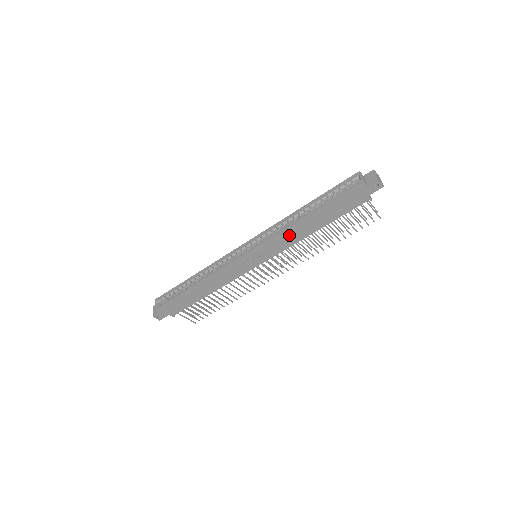
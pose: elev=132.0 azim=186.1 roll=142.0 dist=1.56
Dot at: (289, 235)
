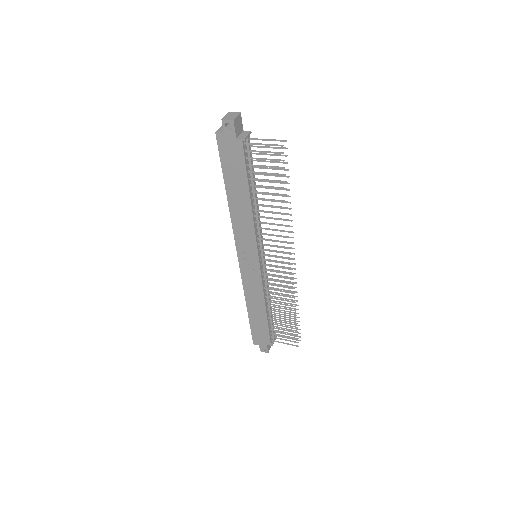
Dot at: (240, 221)
